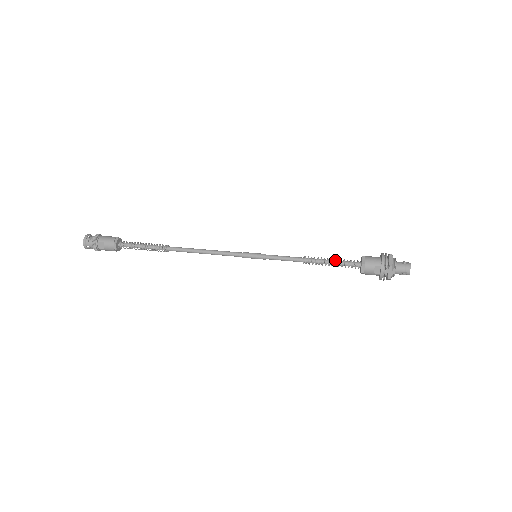
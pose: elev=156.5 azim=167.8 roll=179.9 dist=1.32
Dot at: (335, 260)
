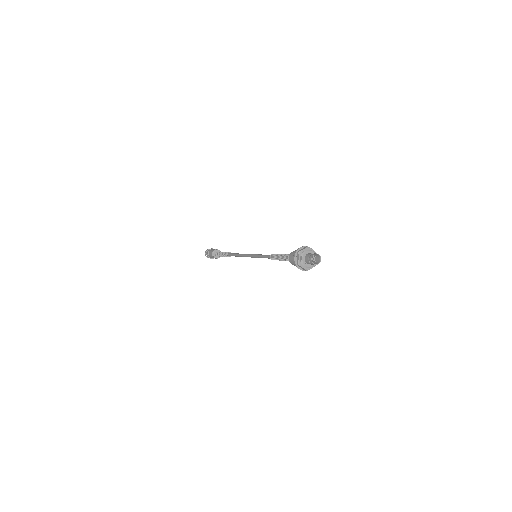
Dot at: occluded
